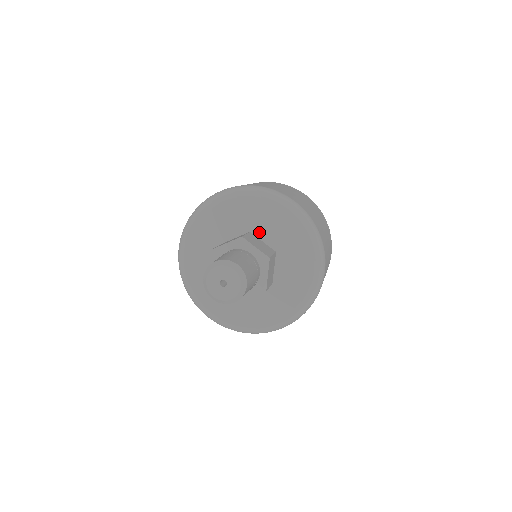
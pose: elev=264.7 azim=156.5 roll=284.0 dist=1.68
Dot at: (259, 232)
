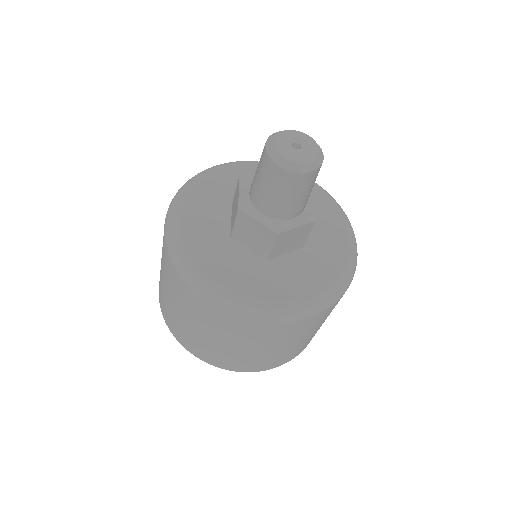
Dot at: occluded
